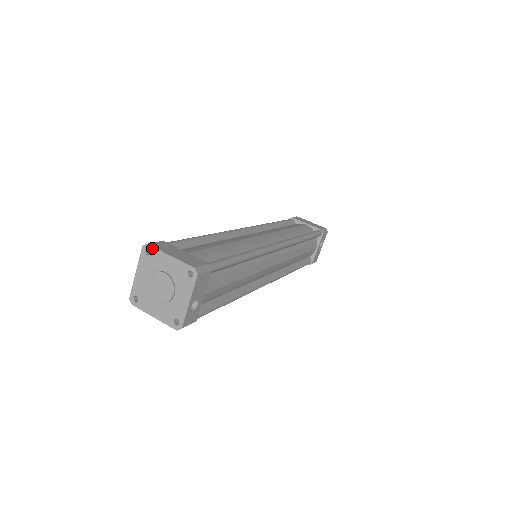
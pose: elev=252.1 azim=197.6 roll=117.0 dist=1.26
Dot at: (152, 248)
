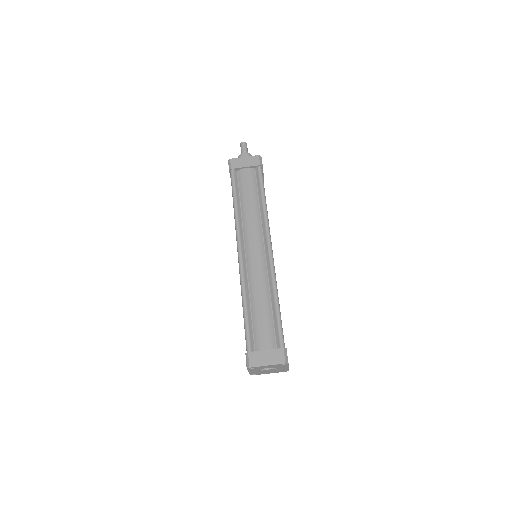
Dot at: (254, 367)
